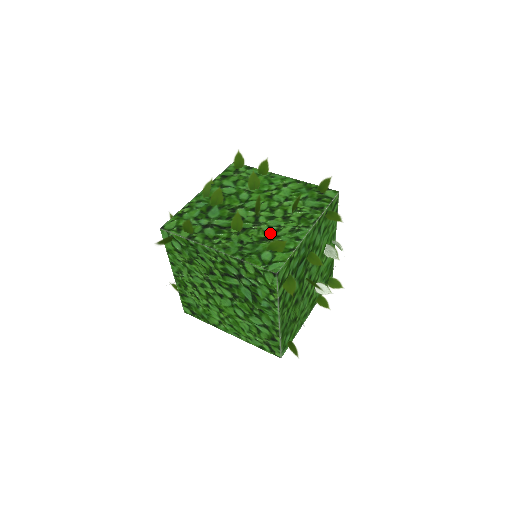
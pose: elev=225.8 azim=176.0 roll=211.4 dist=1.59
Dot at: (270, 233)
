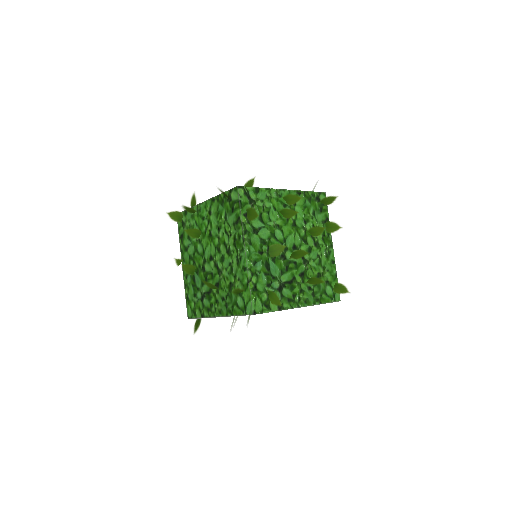
Dot at: (230, 276)
